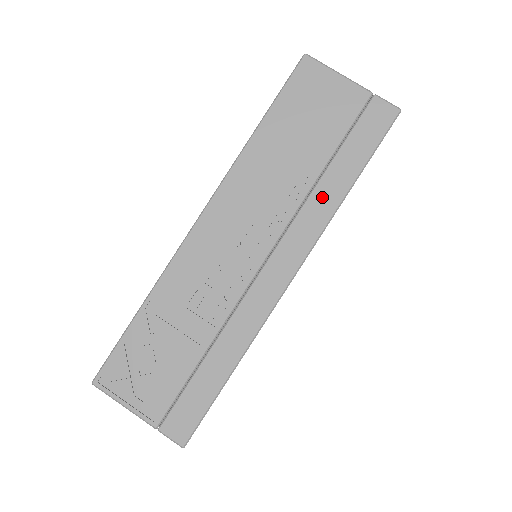
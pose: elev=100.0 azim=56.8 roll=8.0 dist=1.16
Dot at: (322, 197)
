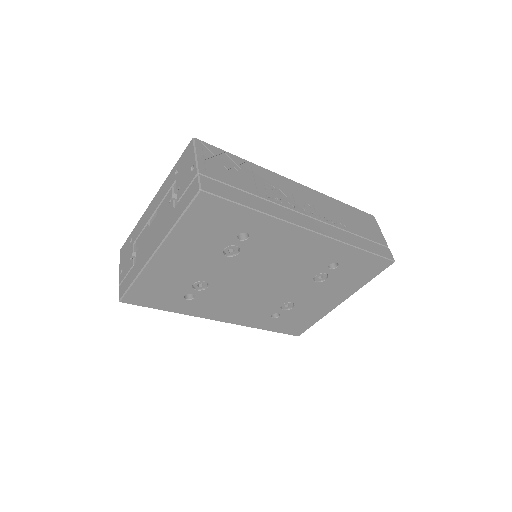
Dot at: (347, 236)
